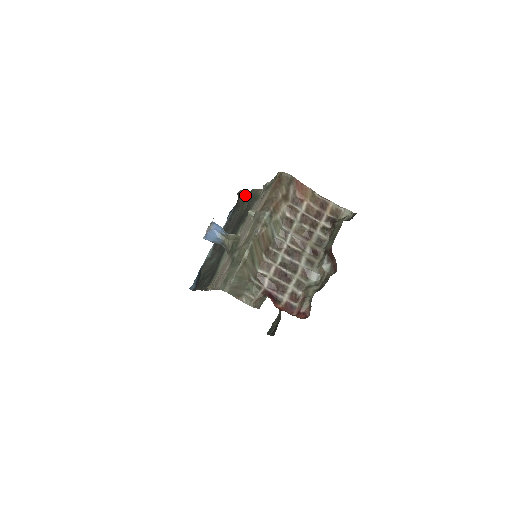
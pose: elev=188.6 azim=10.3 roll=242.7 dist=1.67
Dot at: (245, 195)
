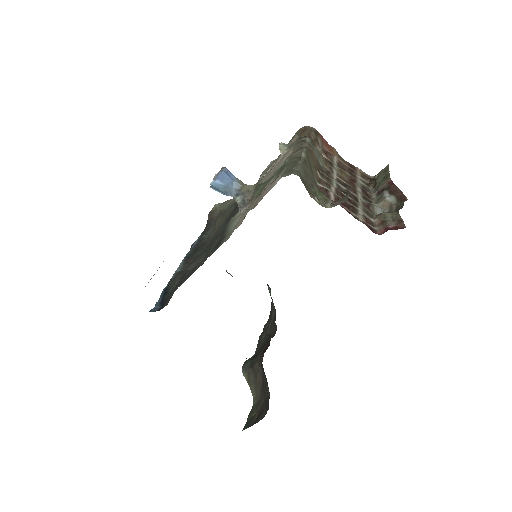
Dot at: (225, 204)
